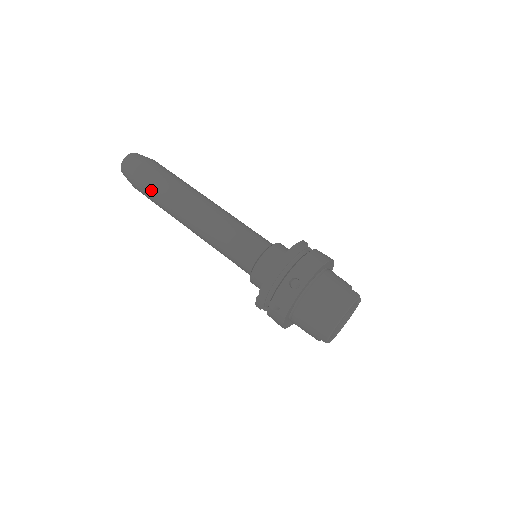
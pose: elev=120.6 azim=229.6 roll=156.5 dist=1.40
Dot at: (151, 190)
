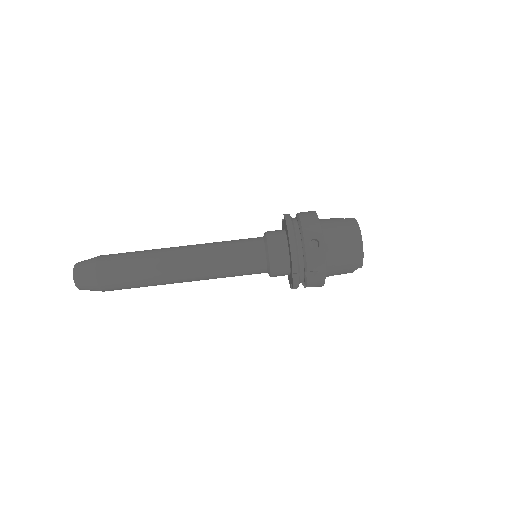
Dot at: (126, 278)
